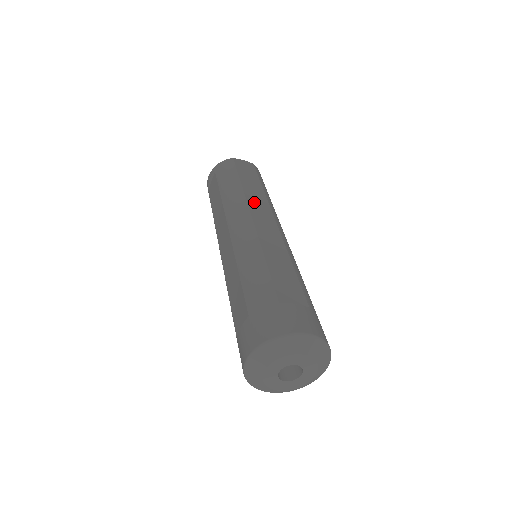
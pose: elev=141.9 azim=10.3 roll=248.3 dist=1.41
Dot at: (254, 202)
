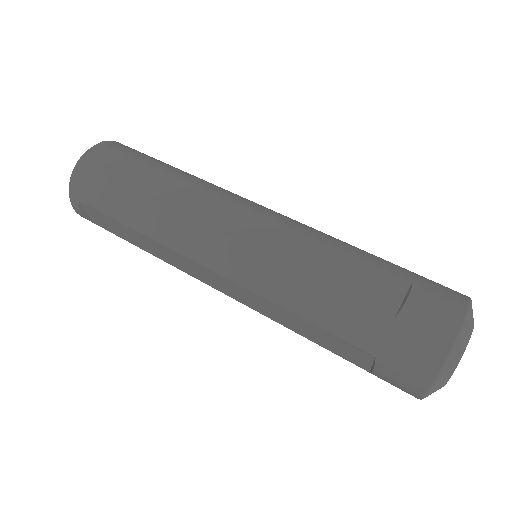
Dot at: (187, 205)
